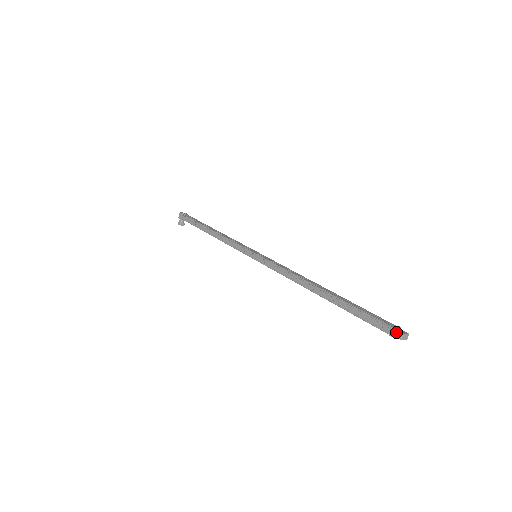
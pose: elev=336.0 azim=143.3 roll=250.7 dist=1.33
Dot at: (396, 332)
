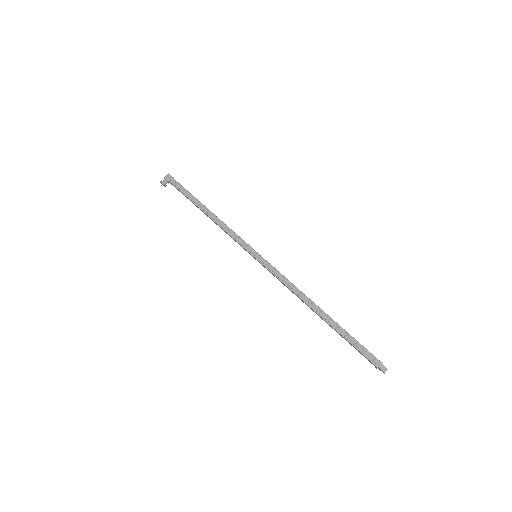
Dot at: (383, 366)
